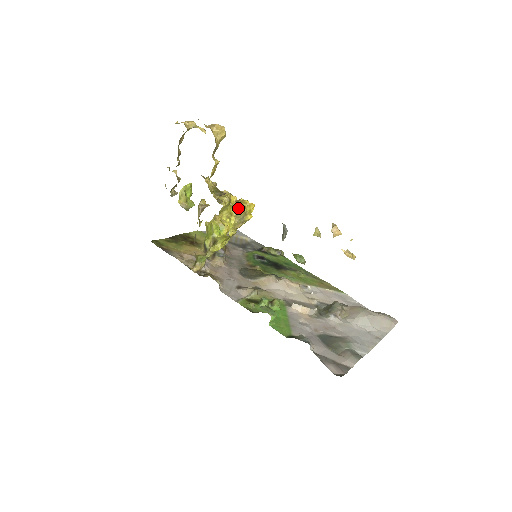
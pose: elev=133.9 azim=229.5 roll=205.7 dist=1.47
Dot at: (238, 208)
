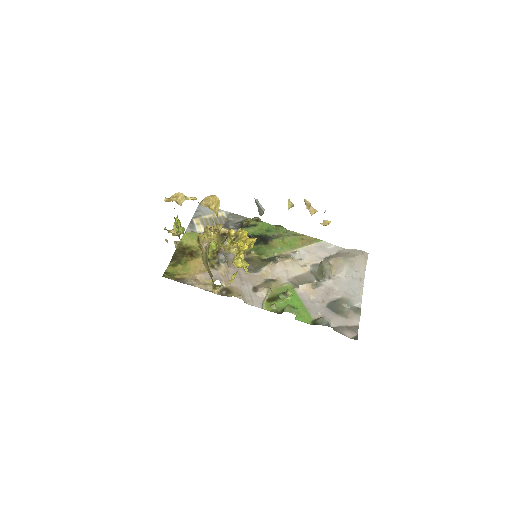
Dot at: (246, 250)
